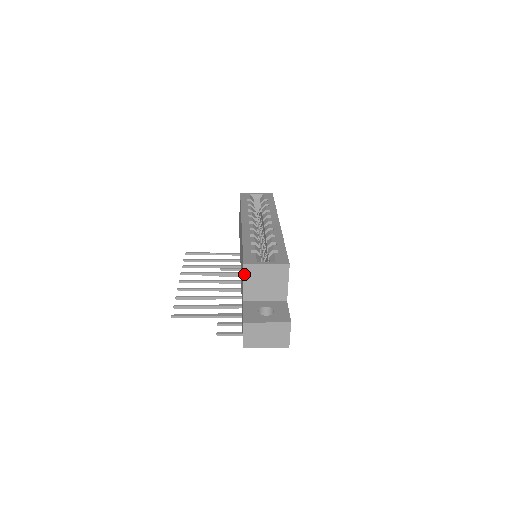
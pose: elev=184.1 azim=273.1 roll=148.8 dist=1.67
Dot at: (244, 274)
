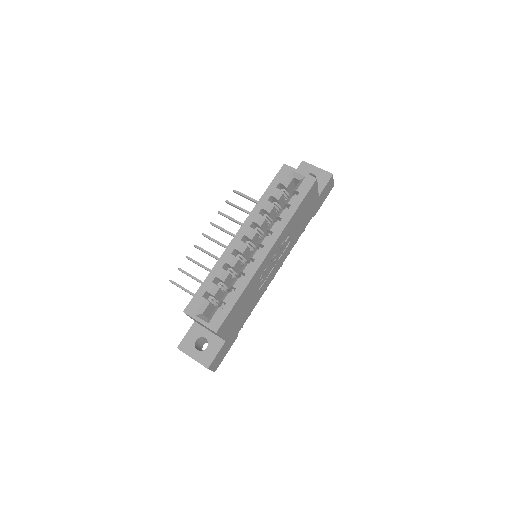
Dot at: (187, 315)
